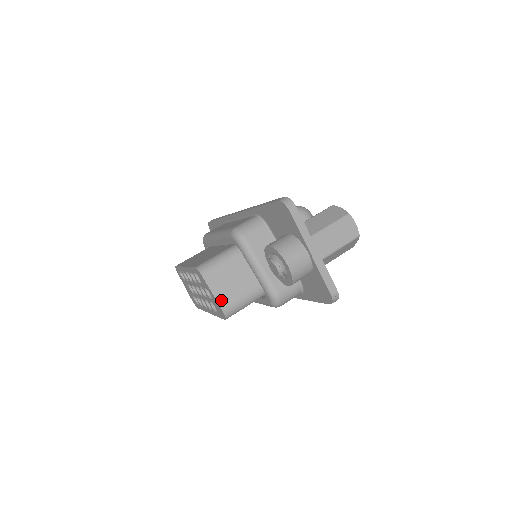
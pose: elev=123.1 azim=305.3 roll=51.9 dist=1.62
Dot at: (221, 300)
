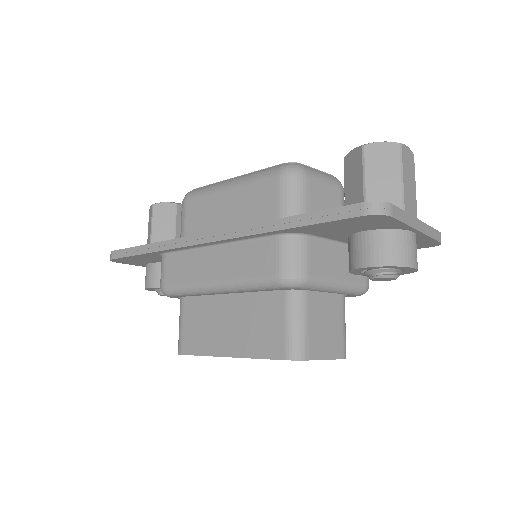
Dot at: (336, 354)
